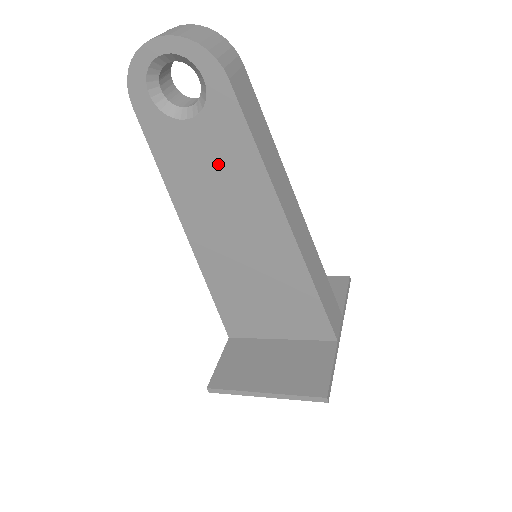
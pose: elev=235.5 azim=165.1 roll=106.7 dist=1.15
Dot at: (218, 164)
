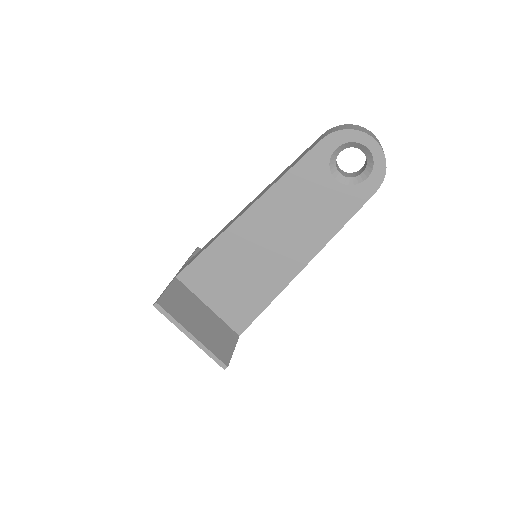
Dot at: (317, 209)
